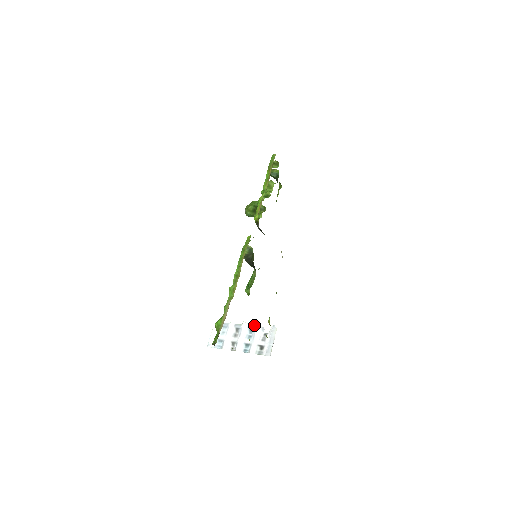
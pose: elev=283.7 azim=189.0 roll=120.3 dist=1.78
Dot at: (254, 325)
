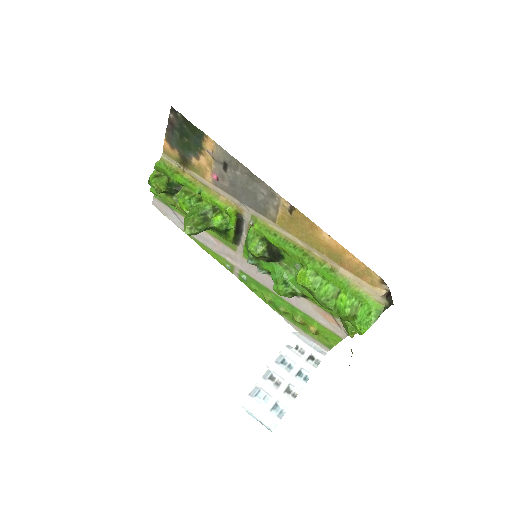
Dot at: (279, 354)
